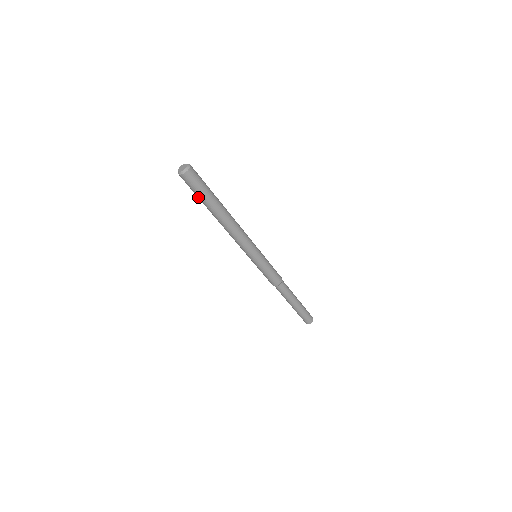
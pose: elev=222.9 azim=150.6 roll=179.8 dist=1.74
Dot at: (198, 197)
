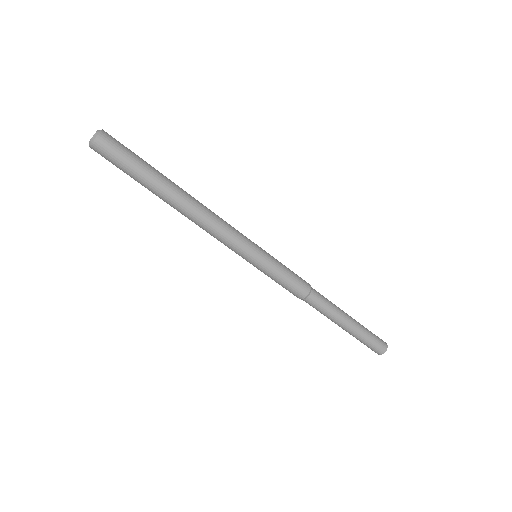
Dot at: occluded
